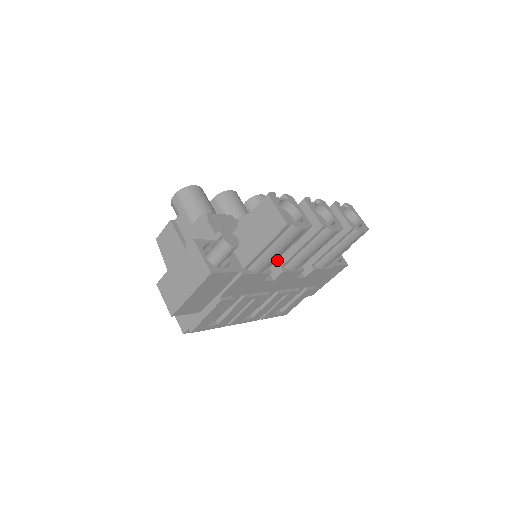
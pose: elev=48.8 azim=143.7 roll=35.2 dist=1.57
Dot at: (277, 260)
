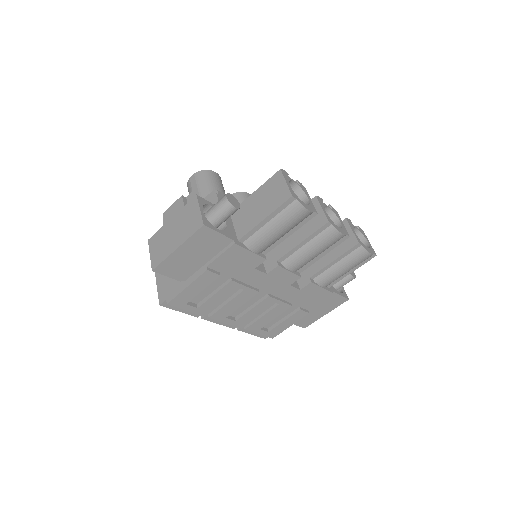
Dot at: (275, 254)
